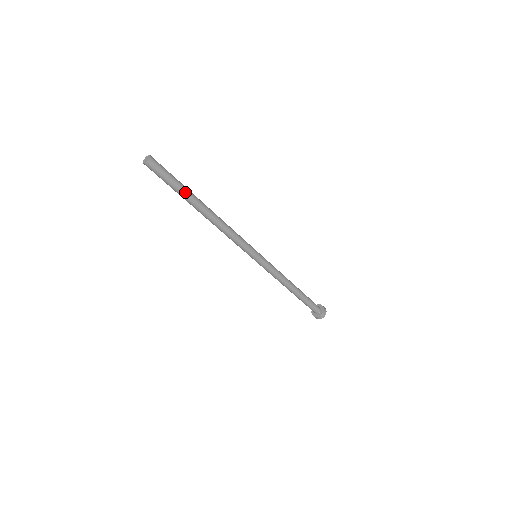
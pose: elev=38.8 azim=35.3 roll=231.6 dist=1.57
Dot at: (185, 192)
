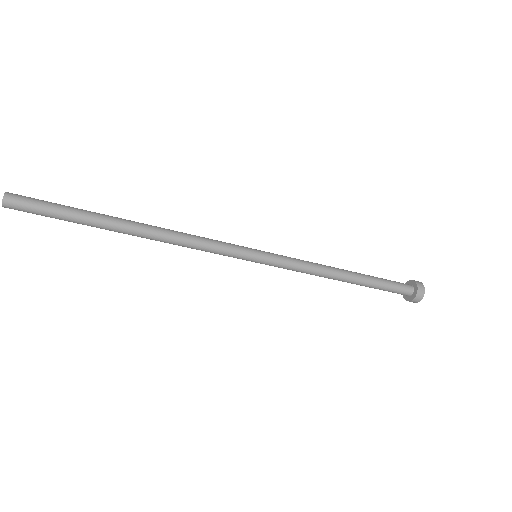
Dot at: (83, 223)
